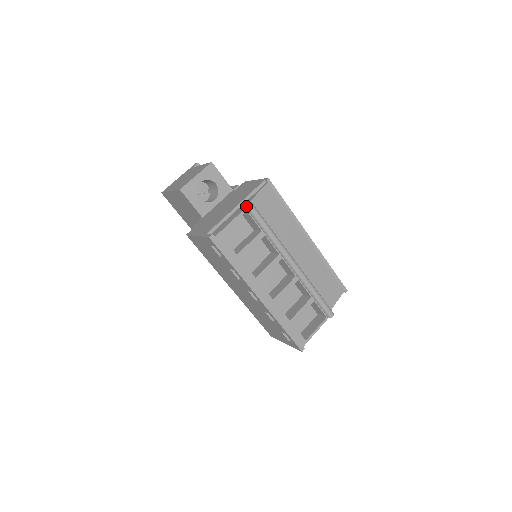
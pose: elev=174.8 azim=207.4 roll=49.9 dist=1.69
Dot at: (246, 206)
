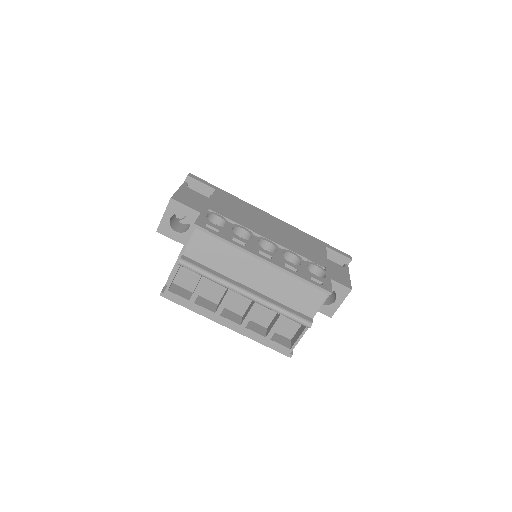
Dot at: occluded
